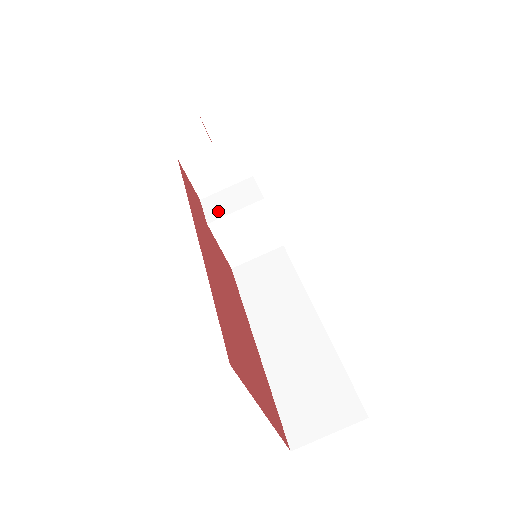
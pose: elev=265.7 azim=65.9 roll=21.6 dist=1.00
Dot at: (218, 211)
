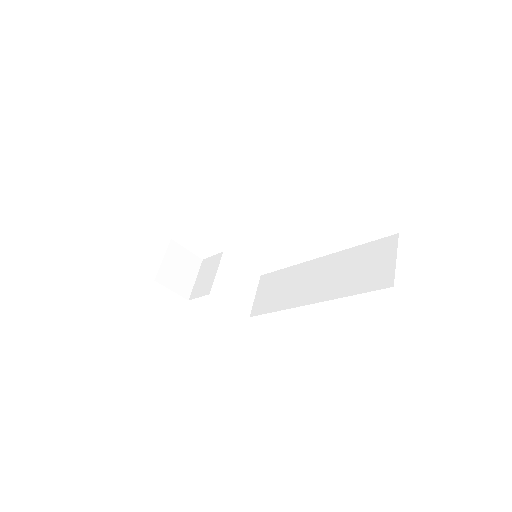
Dot at: (207, 285)
